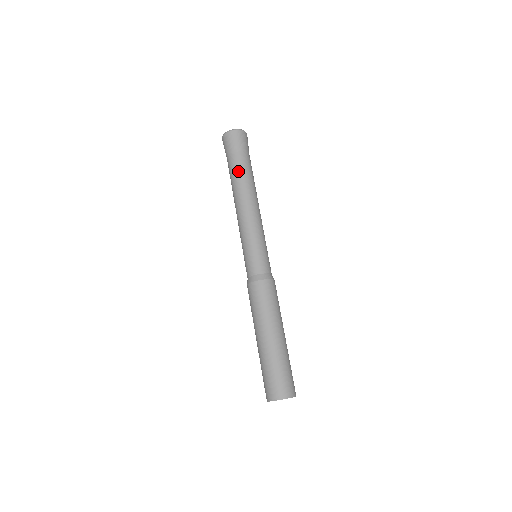
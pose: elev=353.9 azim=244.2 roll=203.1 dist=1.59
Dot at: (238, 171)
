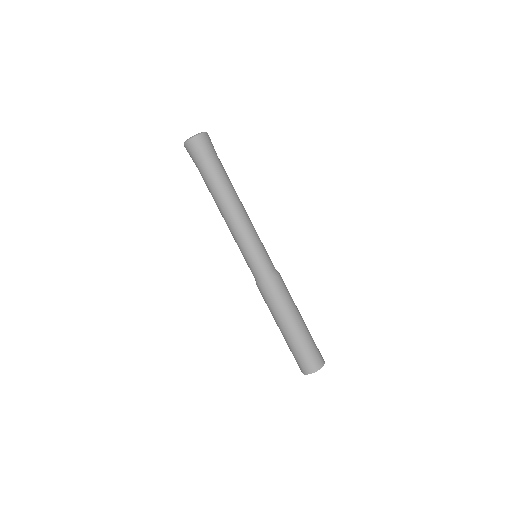
Dot at: (216, 180)
